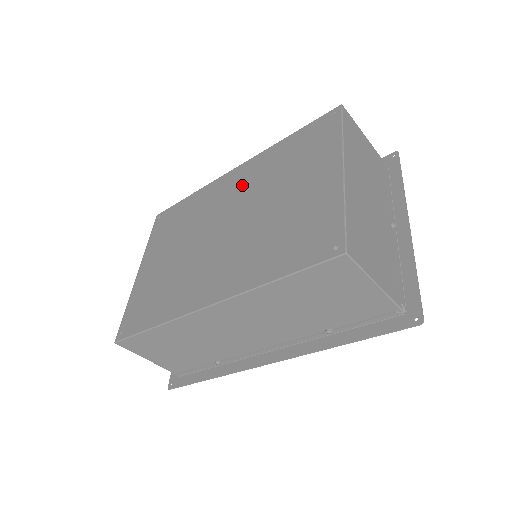
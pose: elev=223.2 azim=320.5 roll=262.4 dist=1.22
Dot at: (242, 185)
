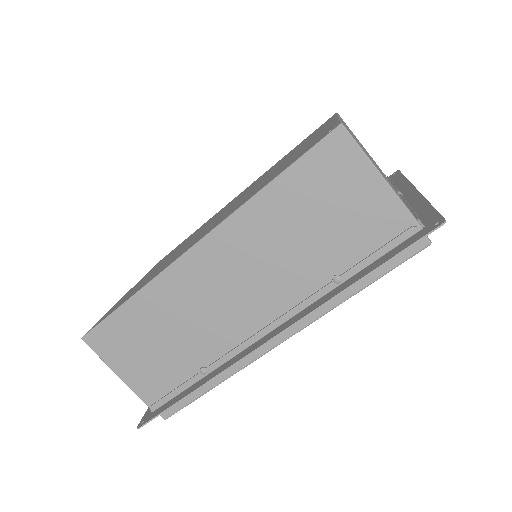
Dot at: occluded
